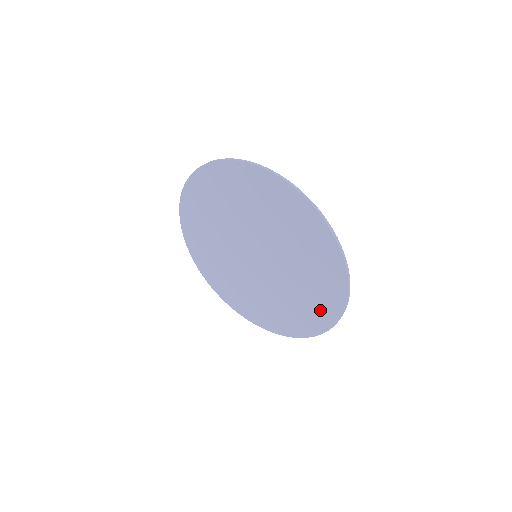
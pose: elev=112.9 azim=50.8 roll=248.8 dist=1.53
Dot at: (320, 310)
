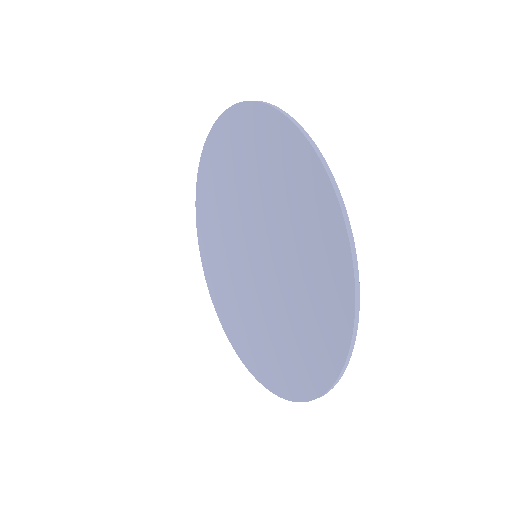
Dot at: (329, 302)
